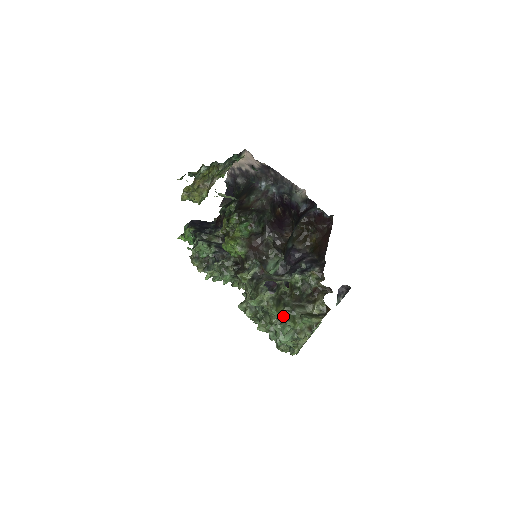
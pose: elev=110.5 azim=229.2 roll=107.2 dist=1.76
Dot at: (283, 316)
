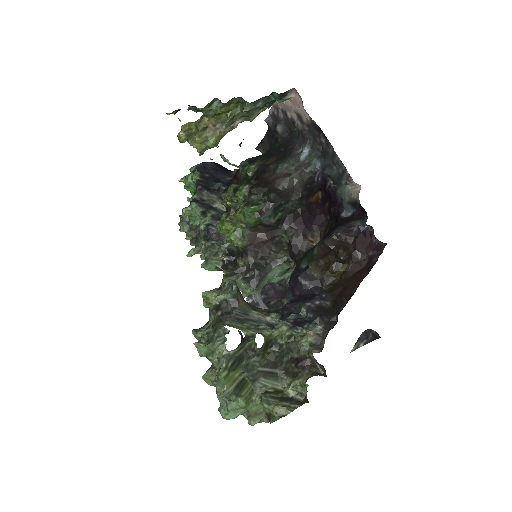
Dot at: (235, 386)
